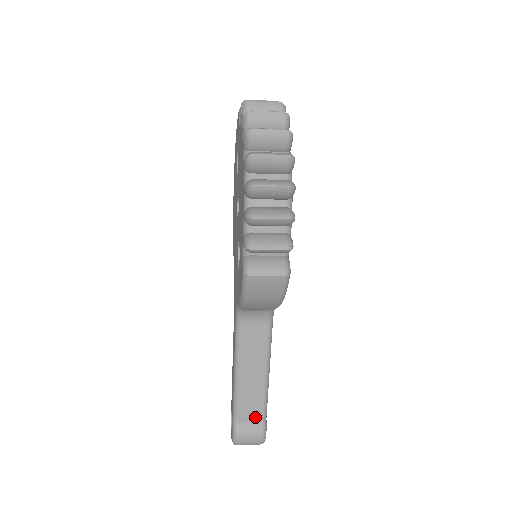
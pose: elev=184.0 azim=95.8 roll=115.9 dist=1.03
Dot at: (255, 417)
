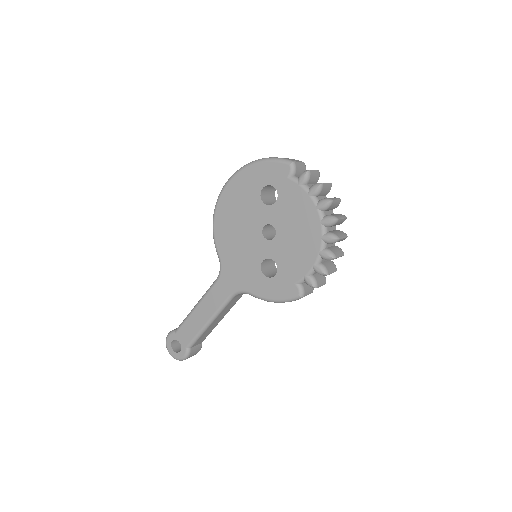
Dot at: (200, 342)
